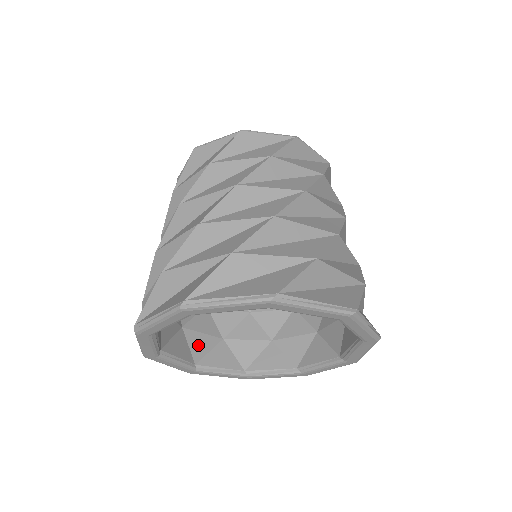
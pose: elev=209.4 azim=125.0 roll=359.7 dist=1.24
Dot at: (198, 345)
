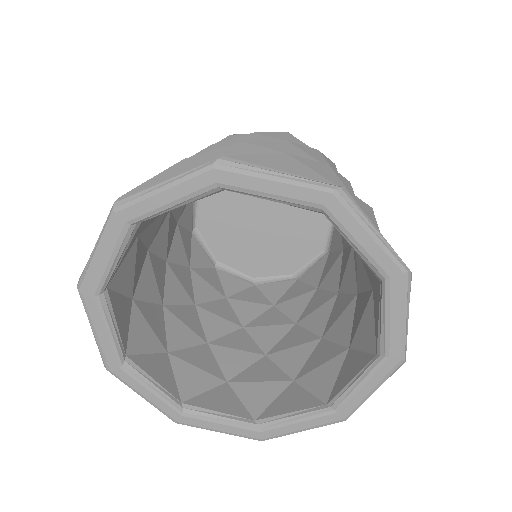
Dot at: (139, 335)
